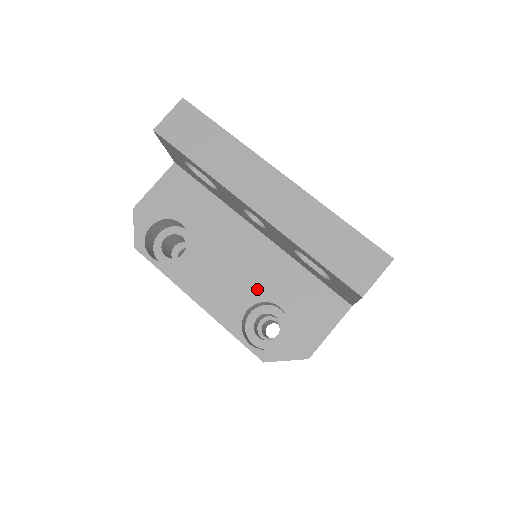
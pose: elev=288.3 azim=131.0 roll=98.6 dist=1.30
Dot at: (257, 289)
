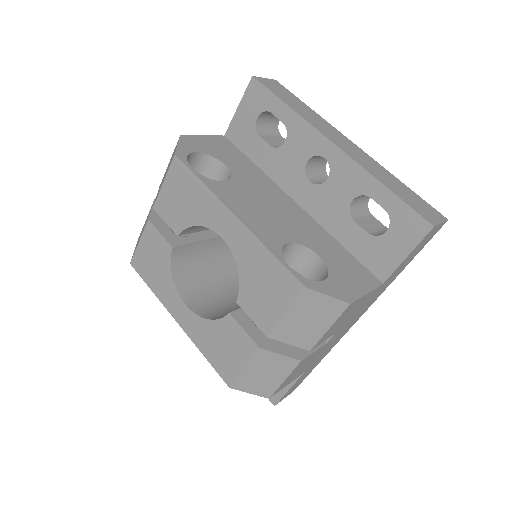
Dot at: (296, 235)
